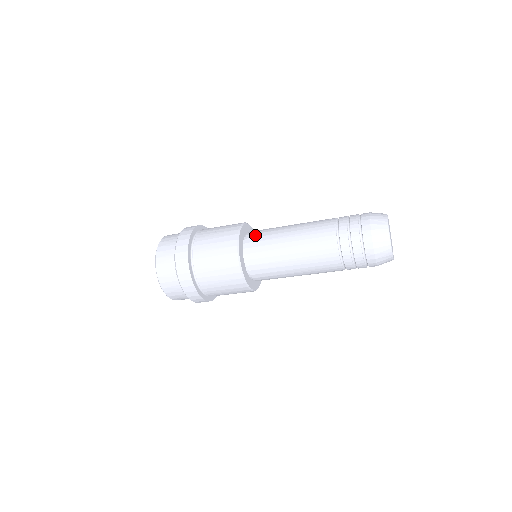
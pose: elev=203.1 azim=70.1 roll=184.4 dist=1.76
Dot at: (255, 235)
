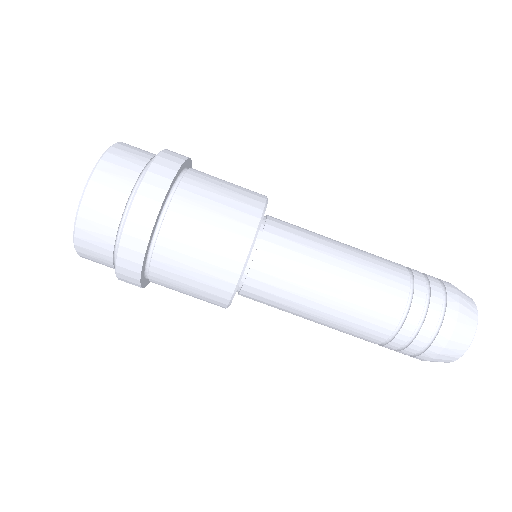
Dot at: (282, 226)
